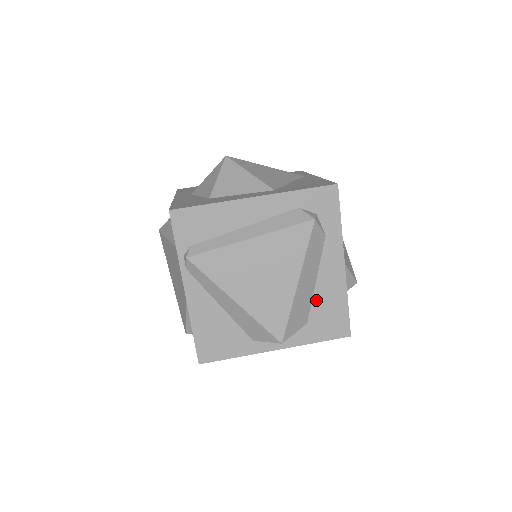
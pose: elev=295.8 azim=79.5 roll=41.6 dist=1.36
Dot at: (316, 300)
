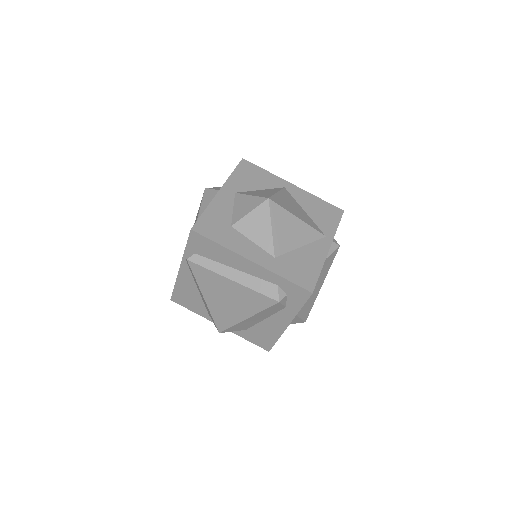
Dot at: (259, 326)
